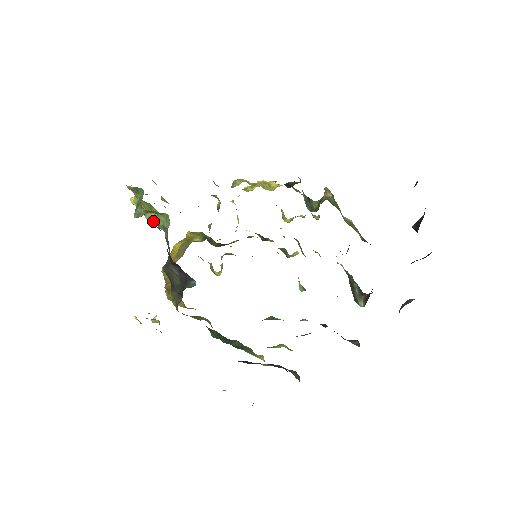
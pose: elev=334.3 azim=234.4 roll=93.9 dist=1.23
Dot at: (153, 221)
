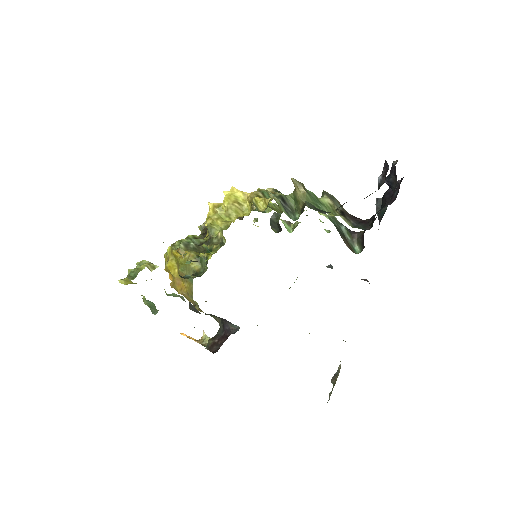
Dot at: occluded
